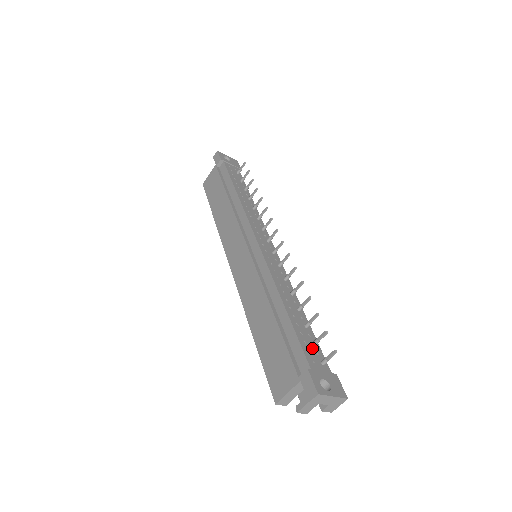
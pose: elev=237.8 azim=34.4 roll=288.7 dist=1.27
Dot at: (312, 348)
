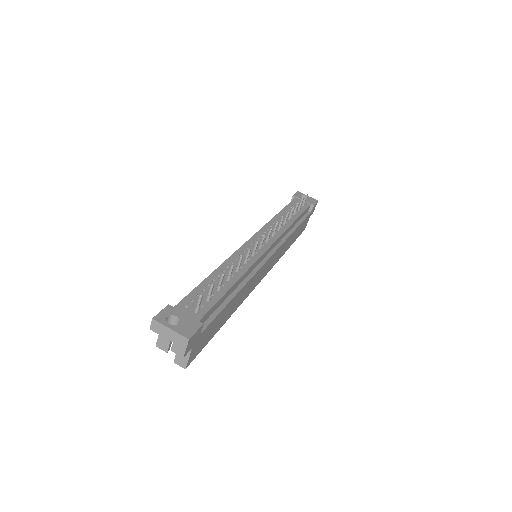
Dot at: (201, 301)
